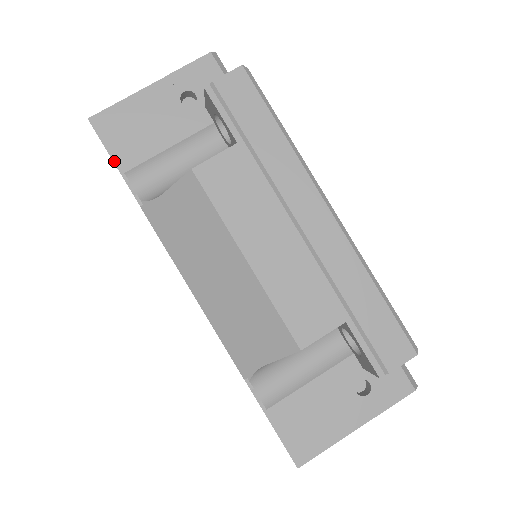
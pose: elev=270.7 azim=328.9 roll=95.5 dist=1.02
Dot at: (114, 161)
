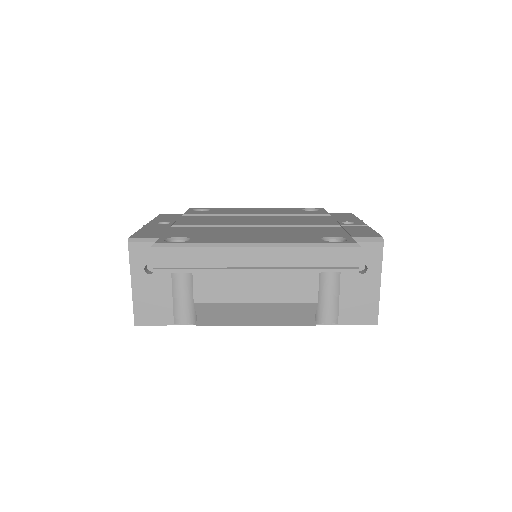
Dot at: (164, 325)
